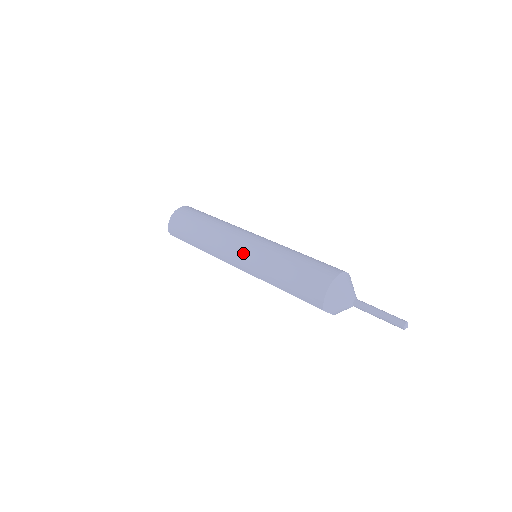
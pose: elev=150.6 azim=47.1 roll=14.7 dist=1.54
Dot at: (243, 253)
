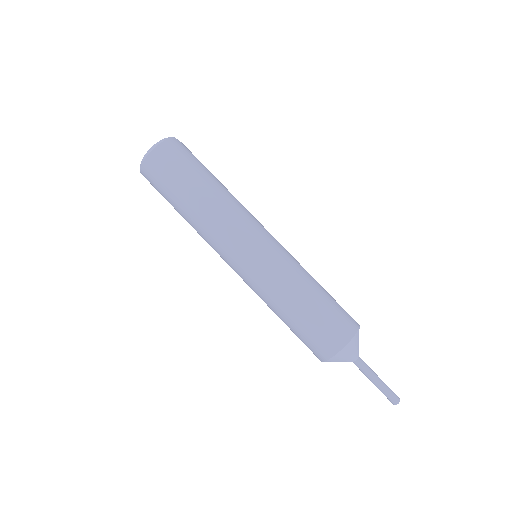
Dot at: (238, 272)
